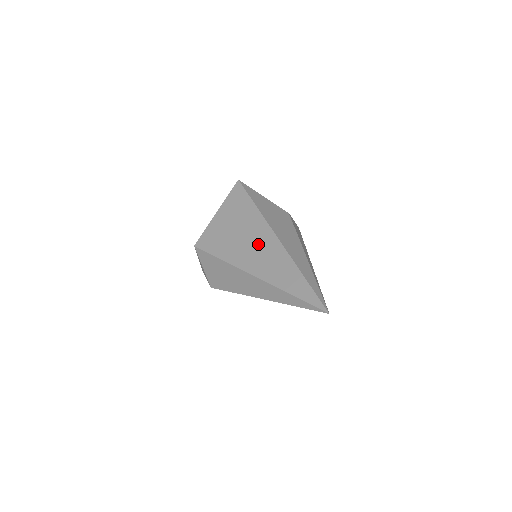
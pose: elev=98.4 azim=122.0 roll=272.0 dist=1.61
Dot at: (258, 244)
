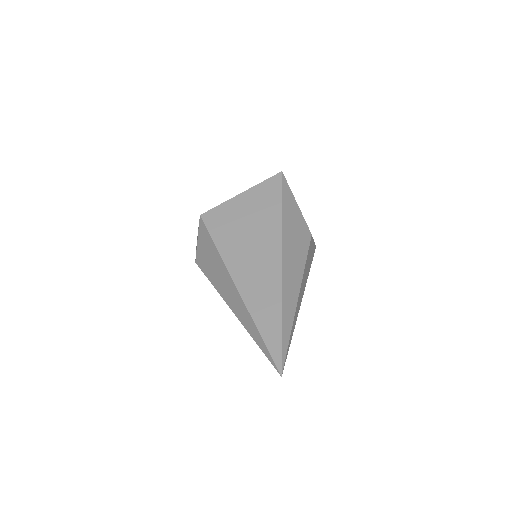
Dot at: (260, 256)
